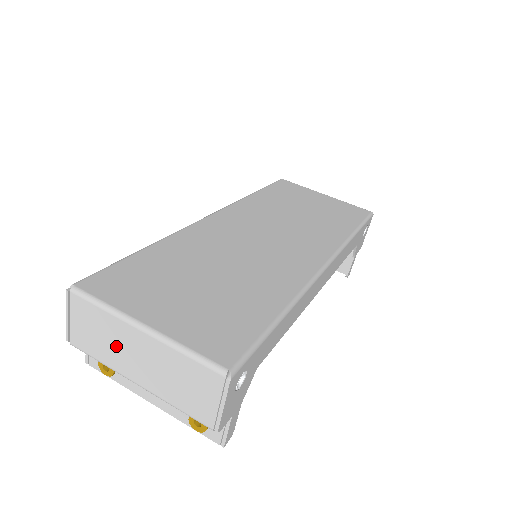
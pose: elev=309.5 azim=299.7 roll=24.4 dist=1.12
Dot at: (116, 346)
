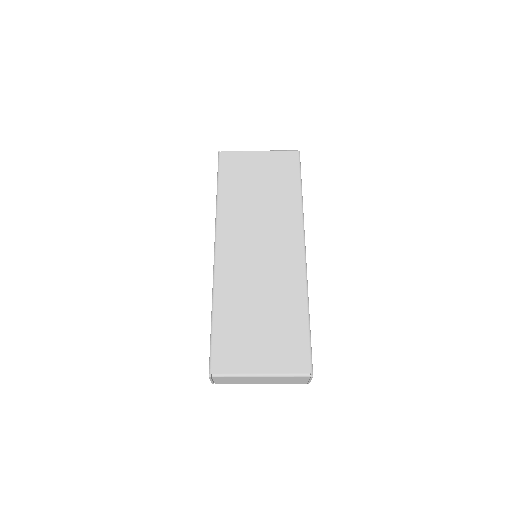
Dot at: (246, 381)
